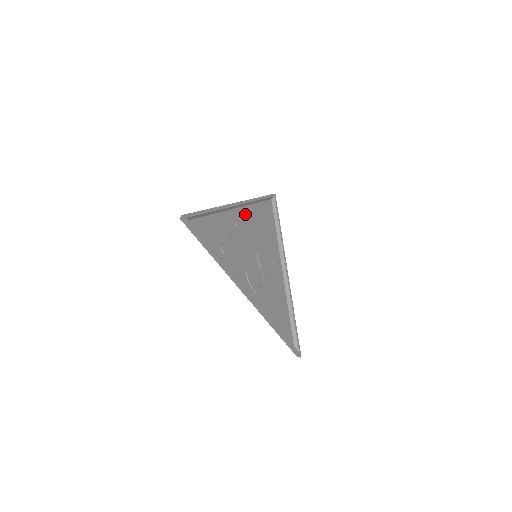
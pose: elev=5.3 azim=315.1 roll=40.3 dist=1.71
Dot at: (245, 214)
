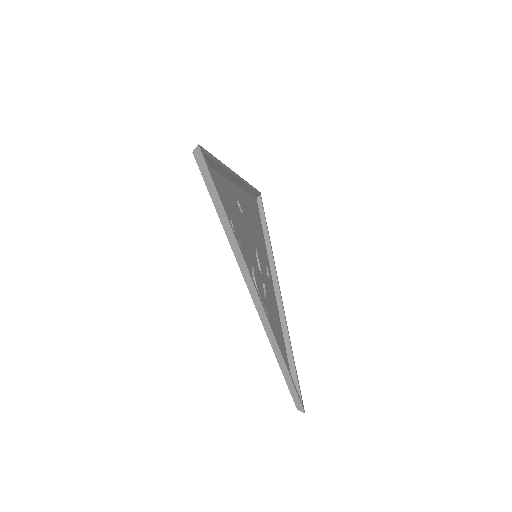
Dot at: (242, 198)
